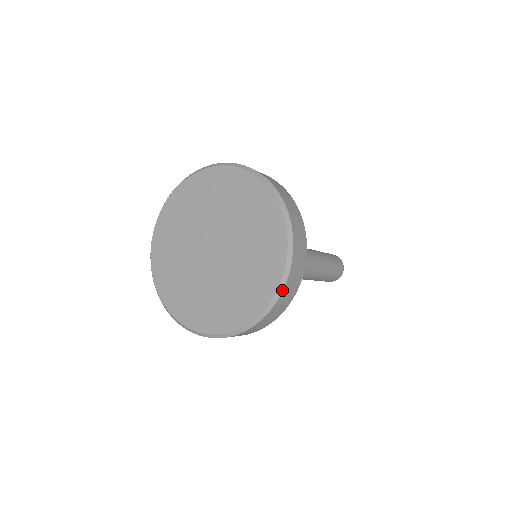
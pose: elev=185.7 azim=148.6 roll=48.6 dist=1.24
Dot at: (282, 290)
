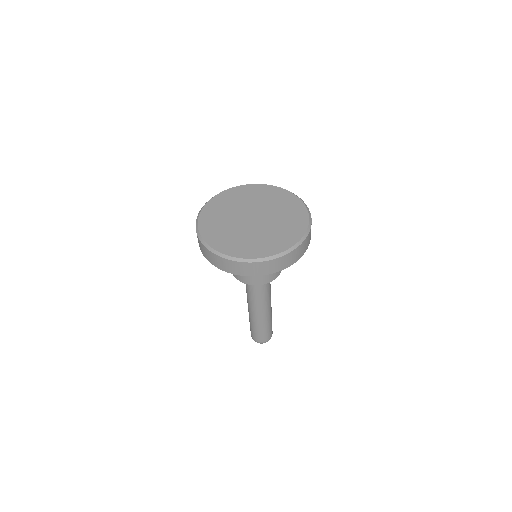
Dot at: (305, 239)
